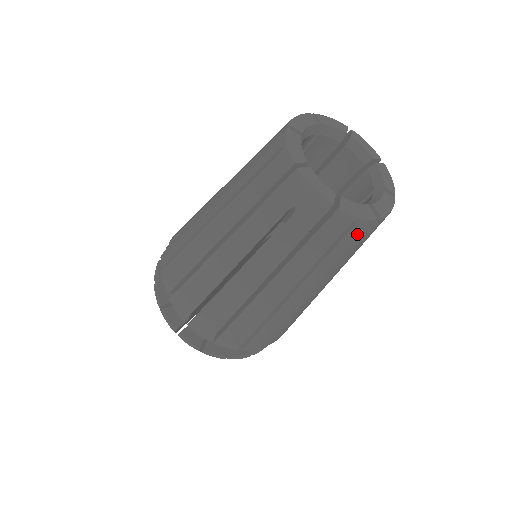
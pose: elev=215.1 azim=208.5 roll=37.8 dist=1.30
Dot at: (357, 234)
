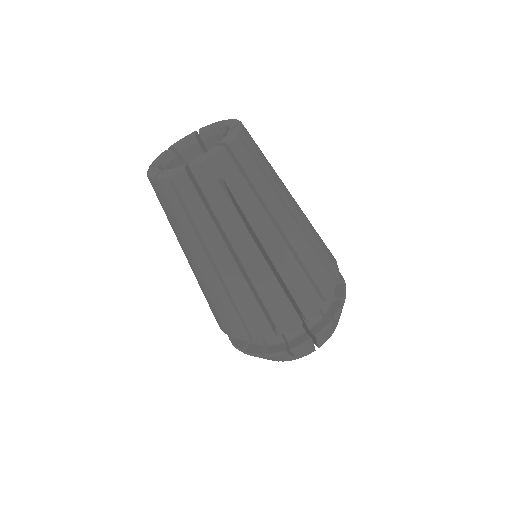
Dot at: (188, 189)
